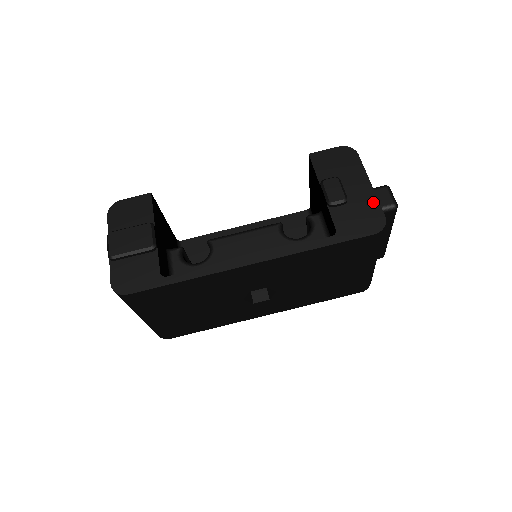
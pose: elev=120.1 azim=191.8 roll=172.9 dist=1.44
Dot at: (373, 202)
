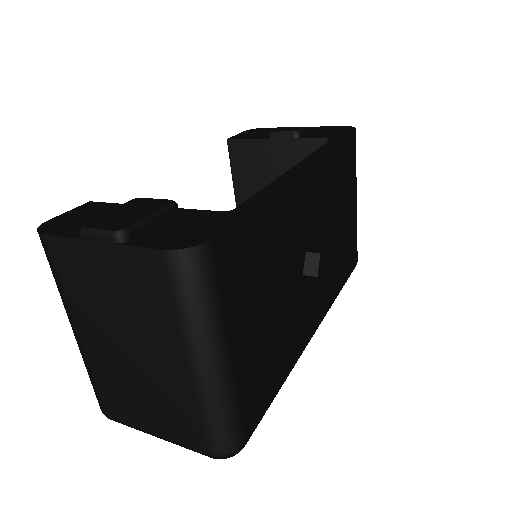
Dot at: (322, 127)
